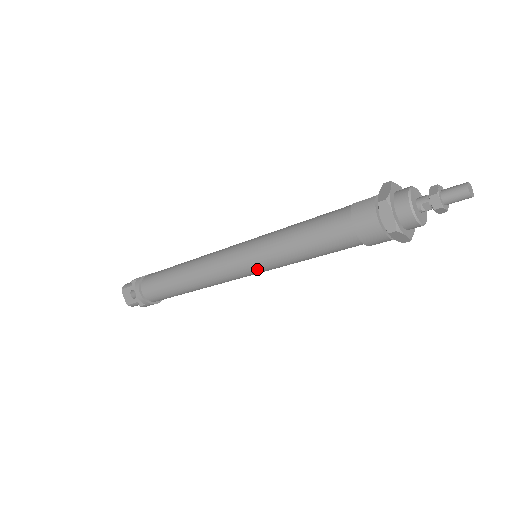
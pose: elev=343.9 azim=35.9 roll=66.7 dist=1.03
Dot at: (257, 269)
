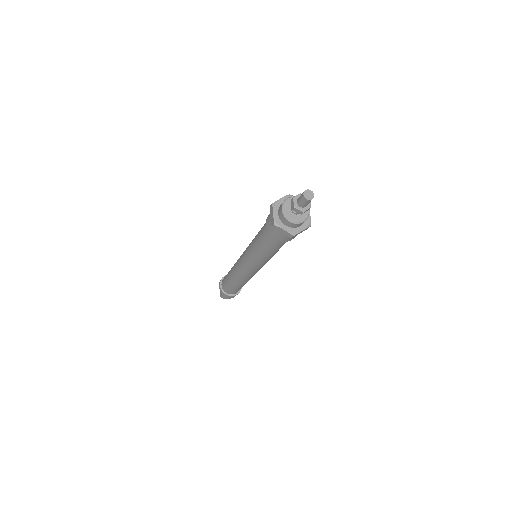
Dot at: (249, 263)
